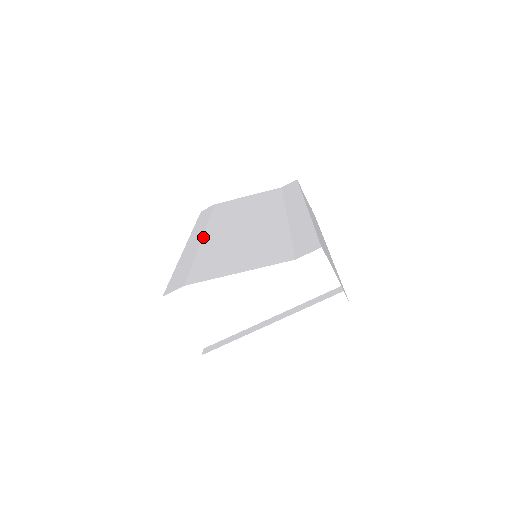
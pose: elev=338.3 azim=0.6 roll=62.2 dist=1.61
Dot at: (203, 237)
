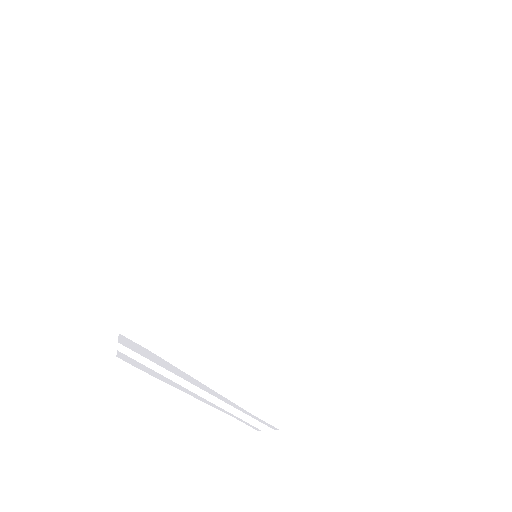
Dot at: (228, 218)
